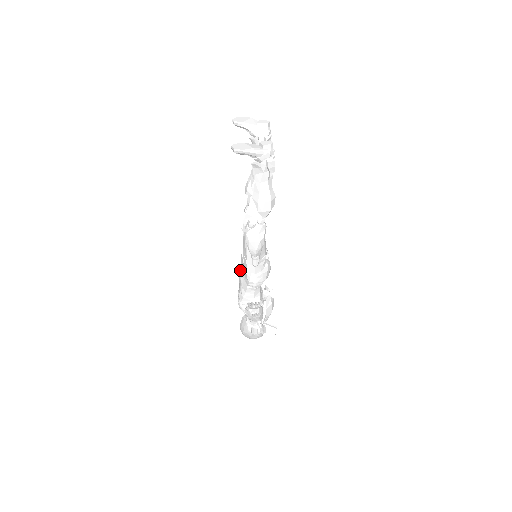
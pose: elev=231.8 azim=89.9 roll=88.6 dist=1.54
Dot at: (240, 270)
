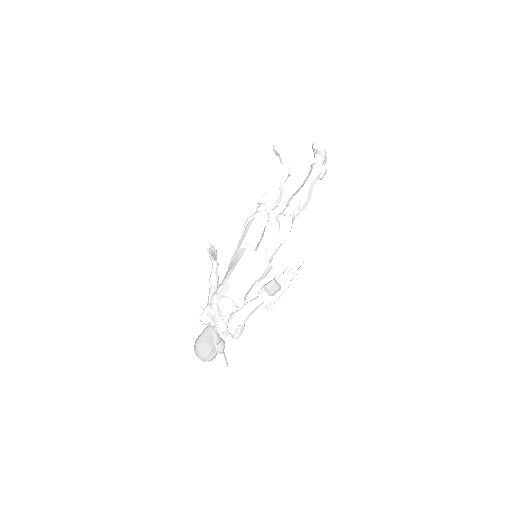
Dot at: (239, 264)
